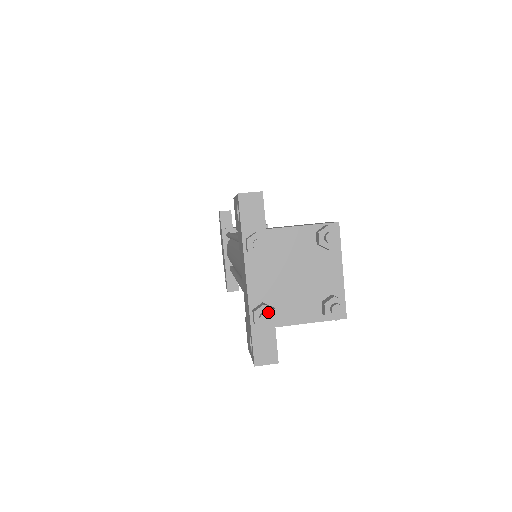
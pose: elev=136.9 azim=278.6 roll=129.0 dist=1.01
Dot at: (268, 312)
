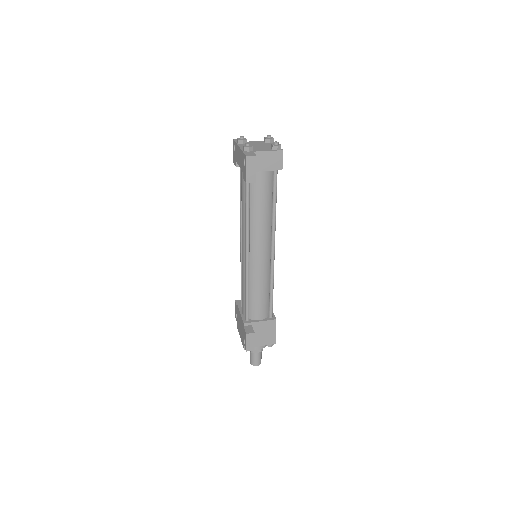
Dot at: (249, 145)
